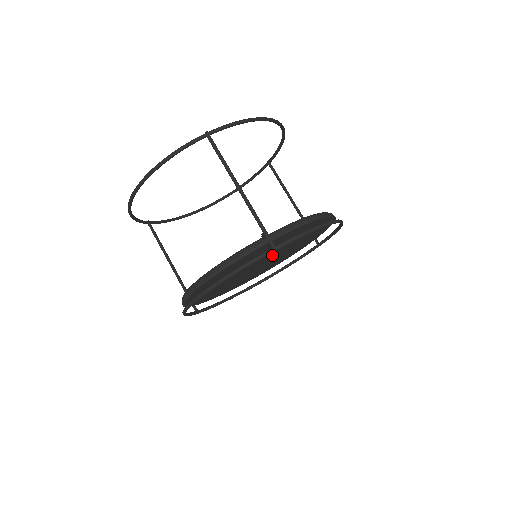
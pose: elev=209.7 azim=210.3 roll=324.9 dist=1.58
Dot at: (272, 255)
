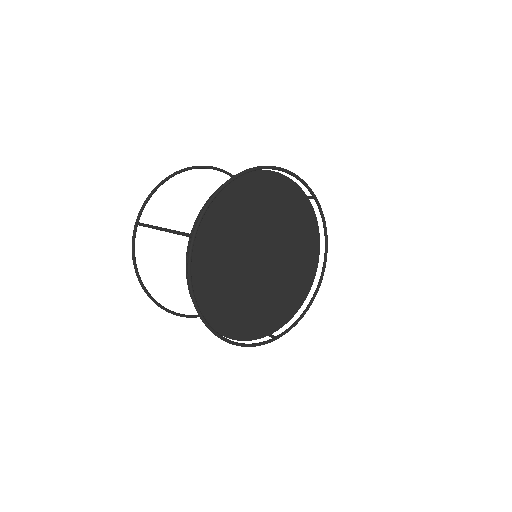
Dot at: (257, 243)
